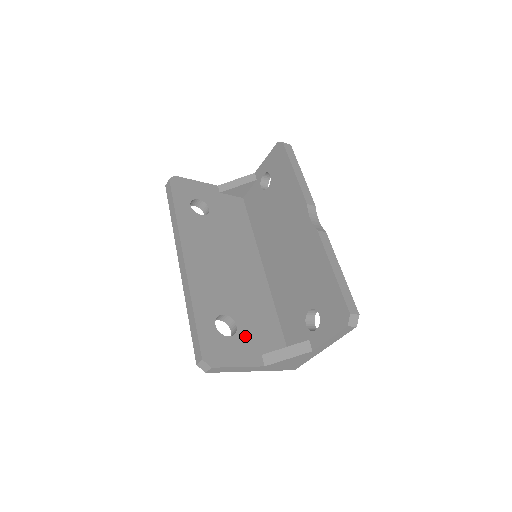
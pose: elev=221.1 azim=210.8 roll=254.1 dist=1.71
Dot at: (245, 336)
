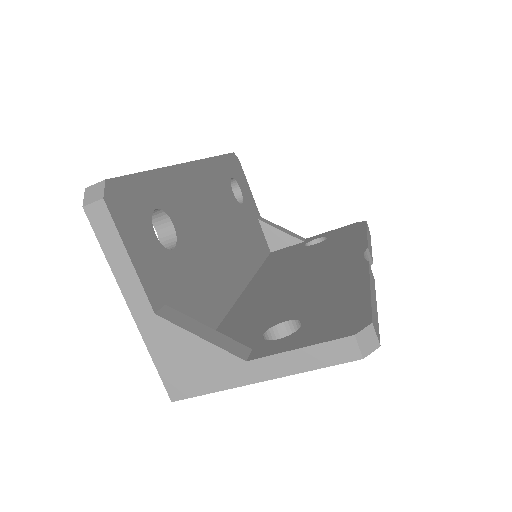
Dot at: (170, 267)
